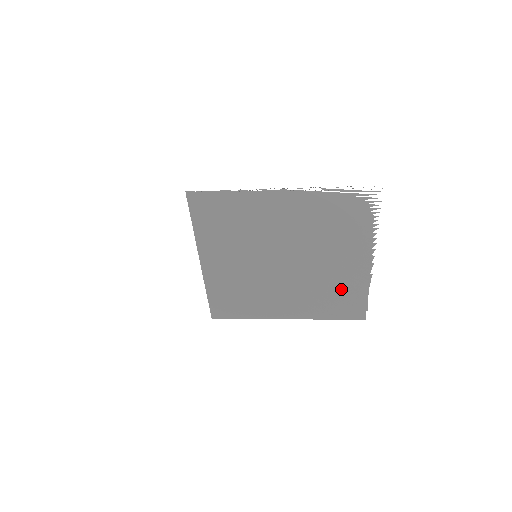
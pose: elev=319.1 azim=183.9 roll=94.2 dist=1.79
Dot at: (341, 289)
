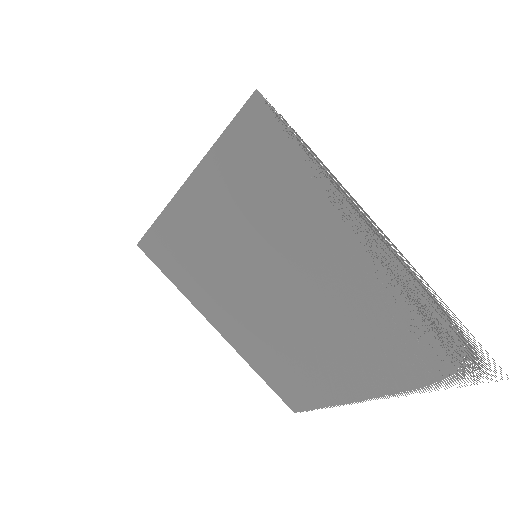
Dot at: (306, 375)
